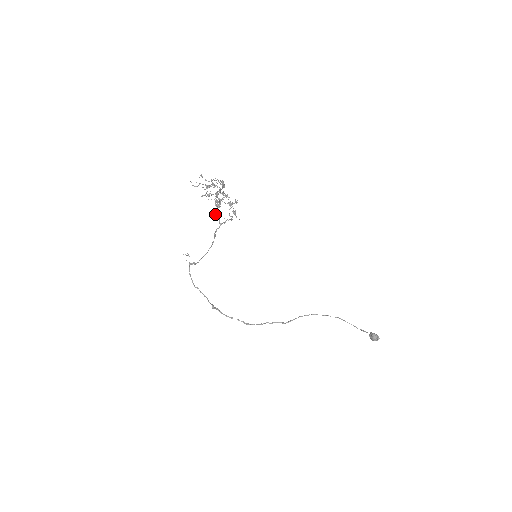
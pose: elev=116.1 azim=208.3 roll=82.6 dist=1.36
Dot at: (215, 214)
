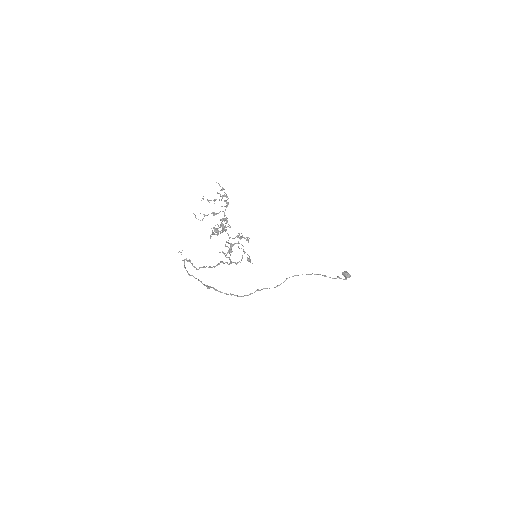
Dot at: occluded
